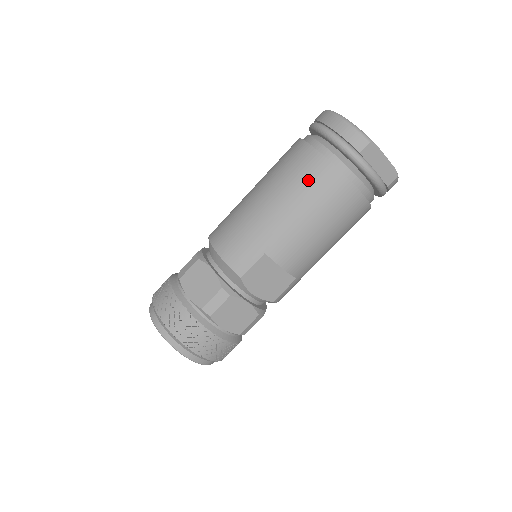
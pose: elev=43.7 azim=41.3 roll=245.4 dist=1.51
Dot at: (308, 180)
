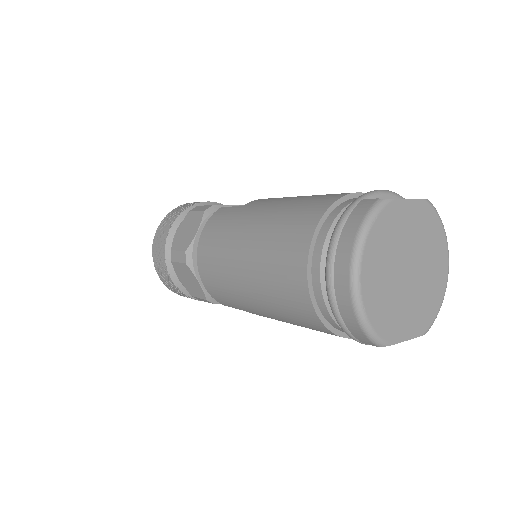
Dot at: (294, 316)
